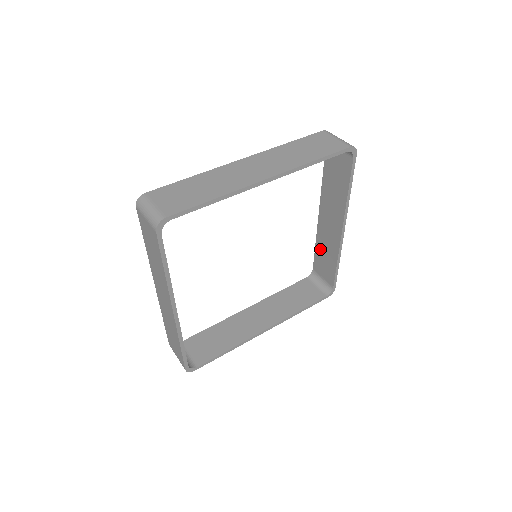
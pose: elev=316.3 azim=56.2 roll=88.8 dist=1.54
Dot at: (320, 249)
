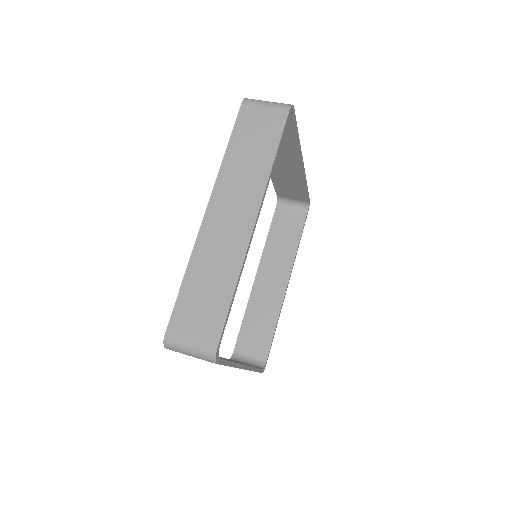
Dot at: (280, 183)
